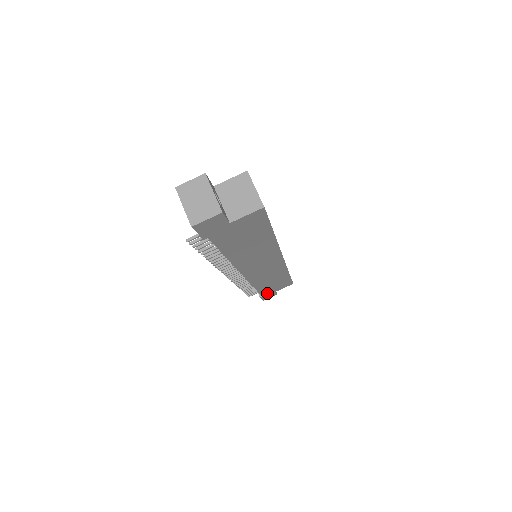
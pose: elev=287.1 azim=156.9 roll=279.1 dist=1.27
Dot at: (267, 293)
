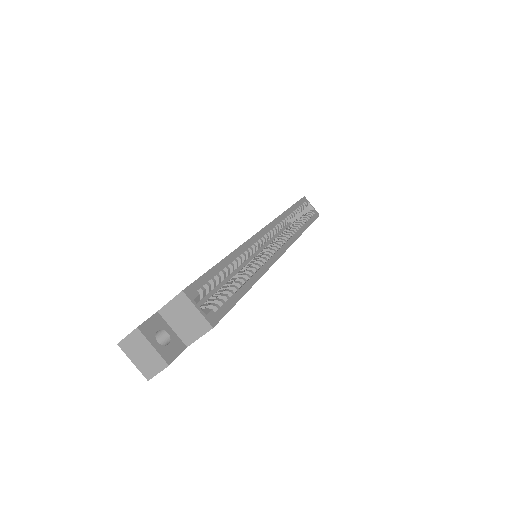
Dot at: occluded
